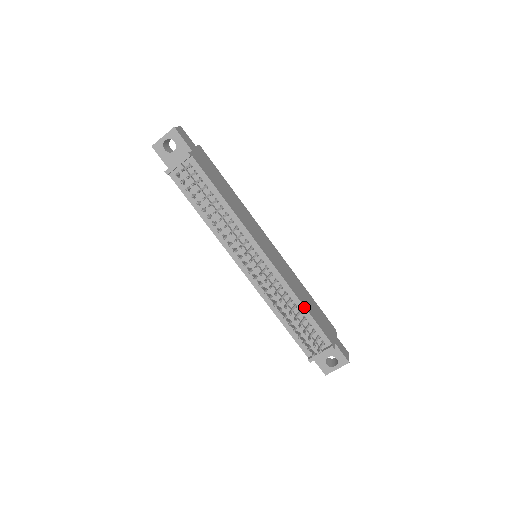
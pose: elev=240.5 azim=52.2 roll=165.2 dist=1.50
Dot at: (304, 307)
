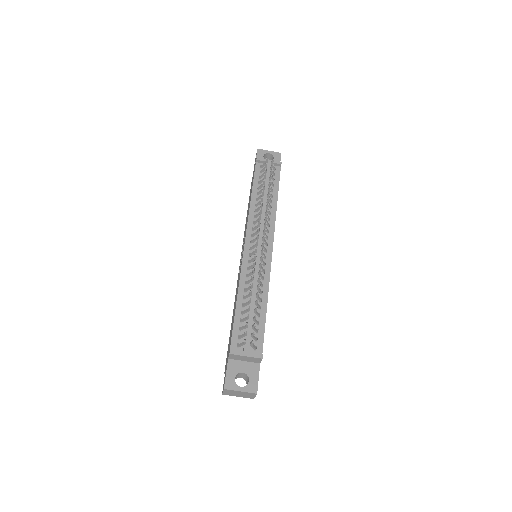
Dot at: (266, 307)
